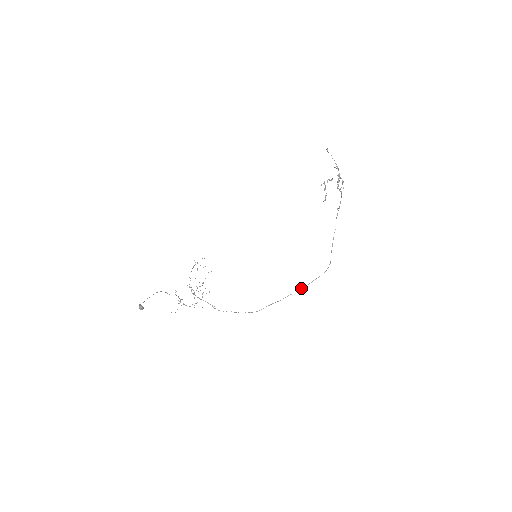
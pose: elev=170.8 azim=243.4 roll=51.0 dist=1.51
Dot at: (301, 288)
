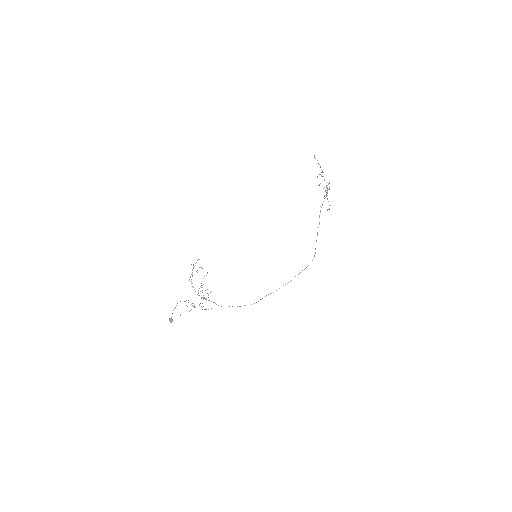
Dot at: occluded
